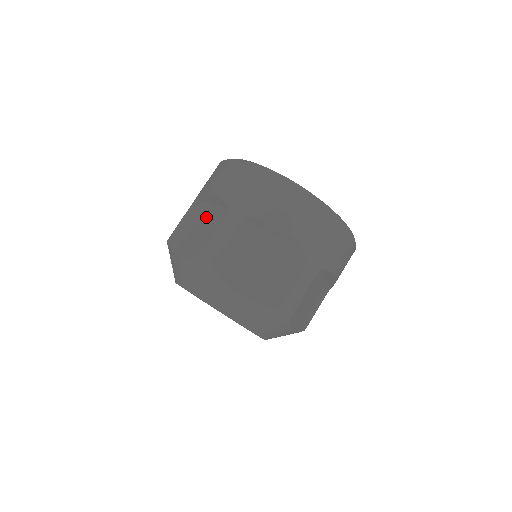
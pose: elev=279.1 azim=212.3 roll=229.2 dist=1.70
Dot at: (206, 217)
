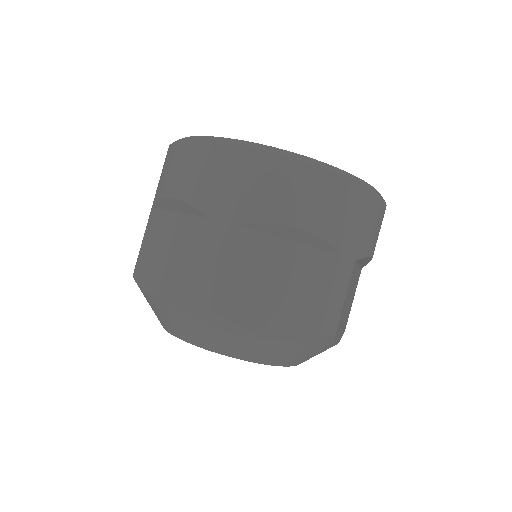
Dot at: (176, 235)
